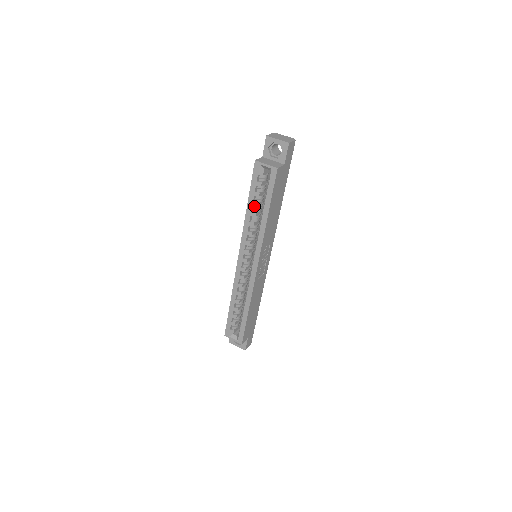
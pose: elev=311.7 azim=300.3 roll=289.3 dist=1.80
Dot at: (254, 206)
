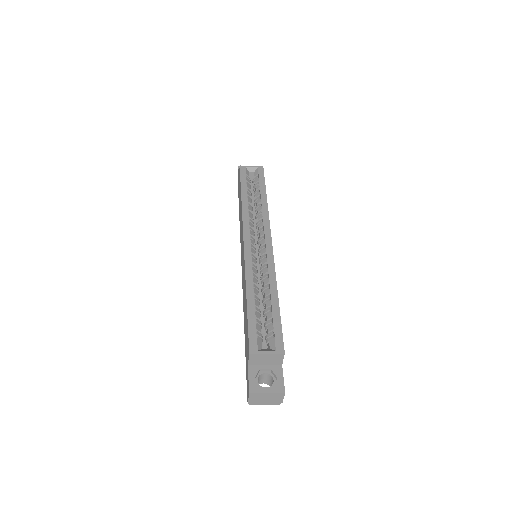
Dot at: (248, 195)
